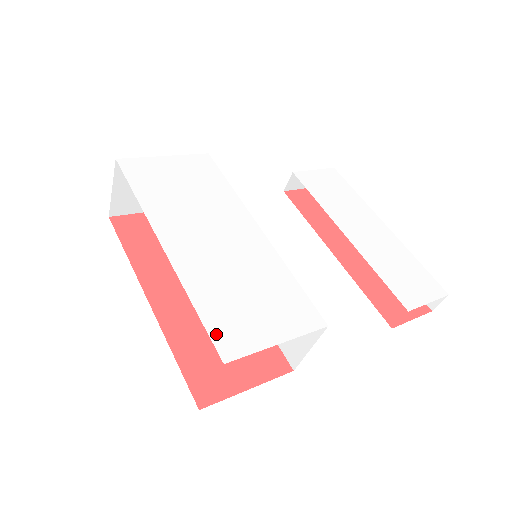
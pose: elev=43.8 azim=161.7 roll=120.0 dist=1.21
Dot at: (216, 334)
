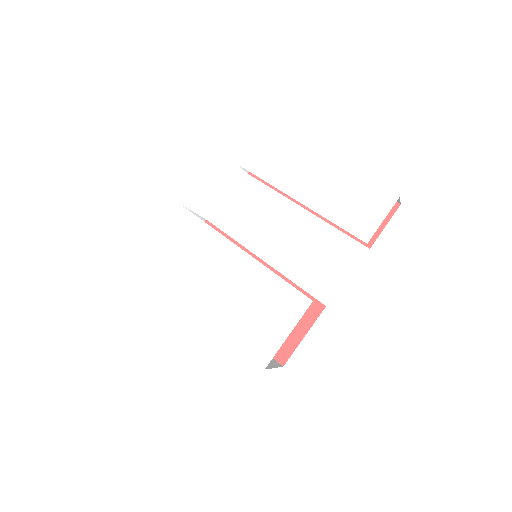
Dot at: (253, 353)
